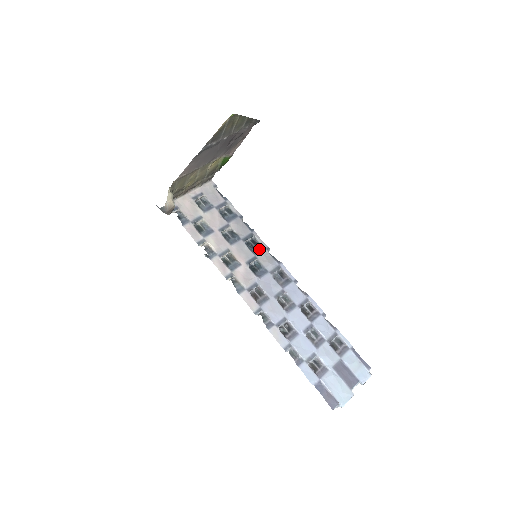
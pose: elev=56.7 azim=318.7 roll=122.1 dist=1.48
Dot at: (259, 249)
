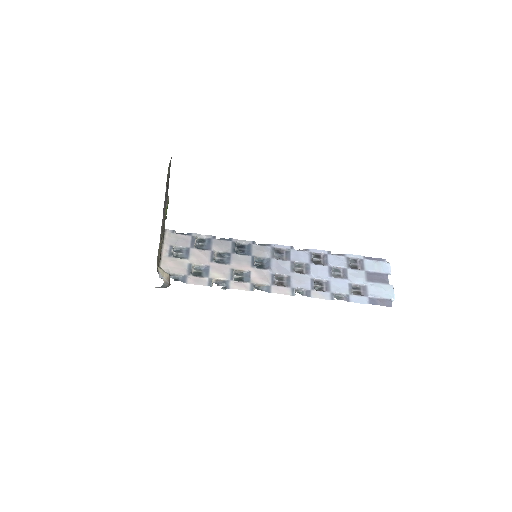
Dot at: (248, 249)
